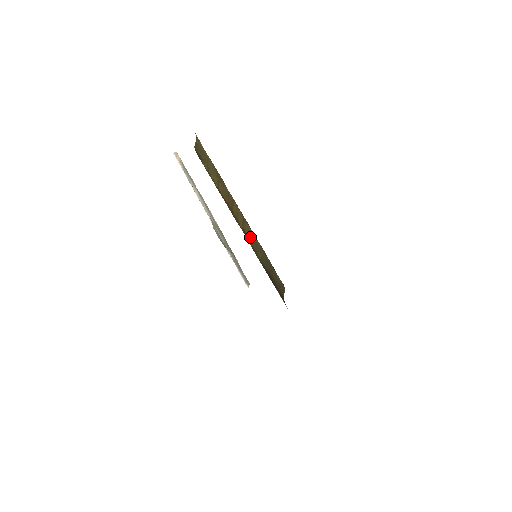
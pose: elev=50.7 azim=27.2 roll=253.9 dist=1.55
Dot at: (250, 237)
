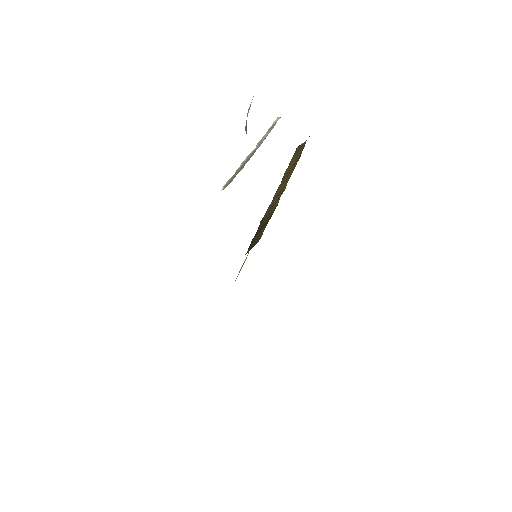
Dot at: (274, 199)
